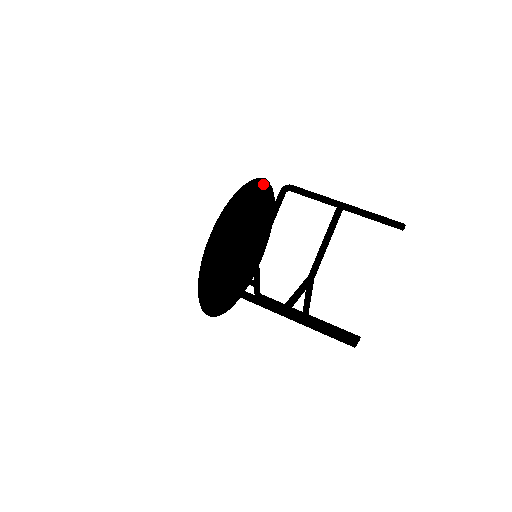
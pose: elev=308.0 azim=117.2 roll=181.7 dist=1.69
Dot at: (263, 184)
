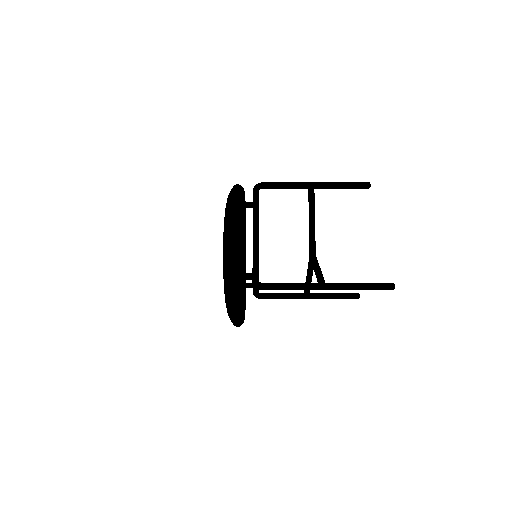
Dot at: occluded
